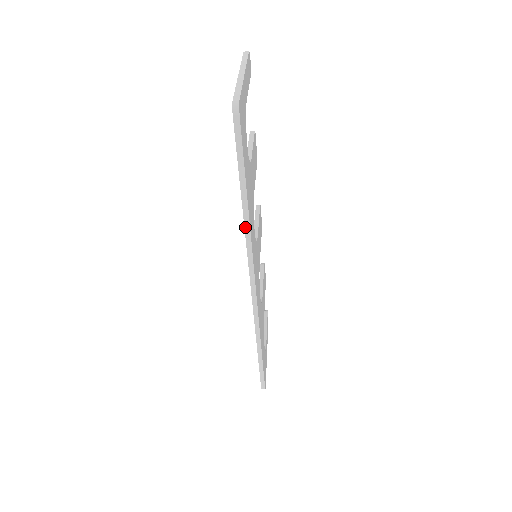
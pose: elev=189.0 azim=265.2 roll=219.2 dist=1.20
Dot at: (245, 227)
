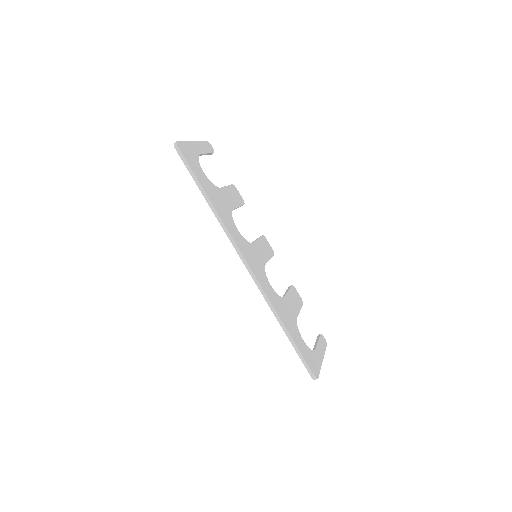
Dot at: (215, 215)
